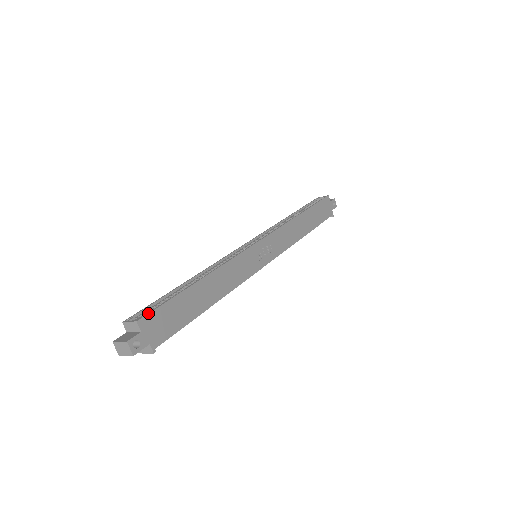
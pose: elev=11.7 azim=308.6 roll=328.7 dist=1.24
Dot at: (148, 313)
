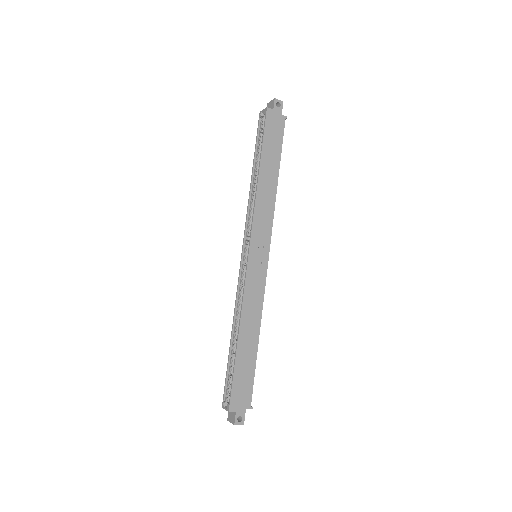
Dot at: (230, 400)
